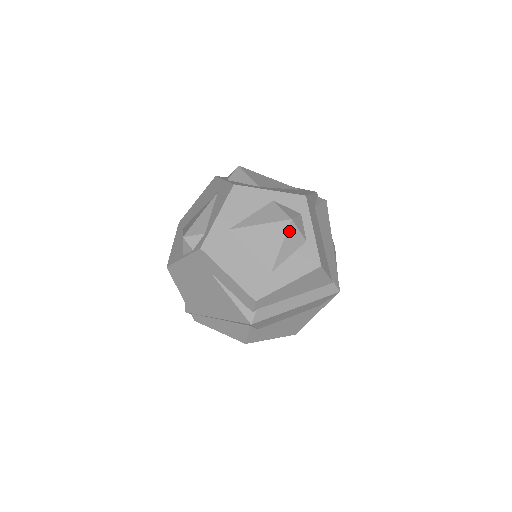
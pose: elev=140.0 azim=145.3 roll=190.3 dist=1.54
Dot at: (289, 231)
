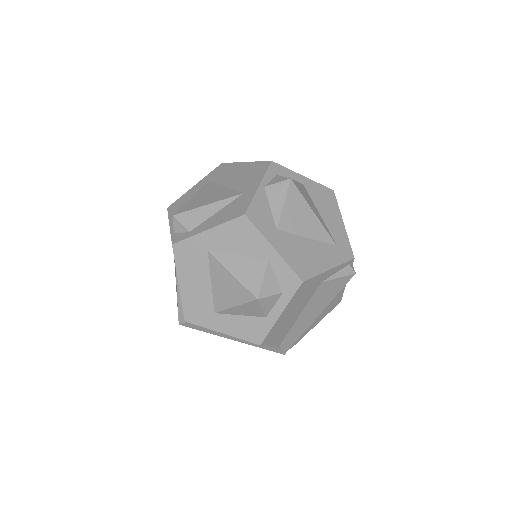
Dot at: (250, 303)
